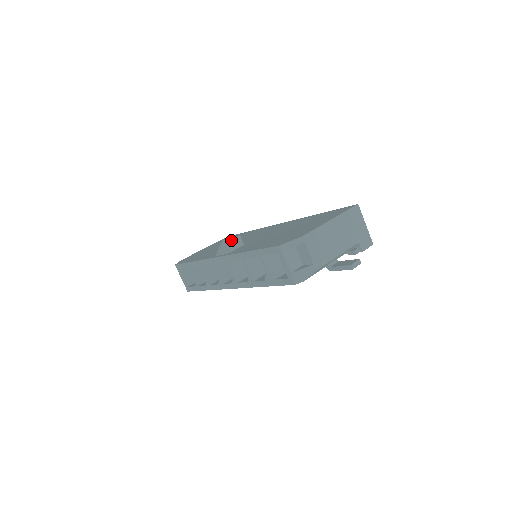
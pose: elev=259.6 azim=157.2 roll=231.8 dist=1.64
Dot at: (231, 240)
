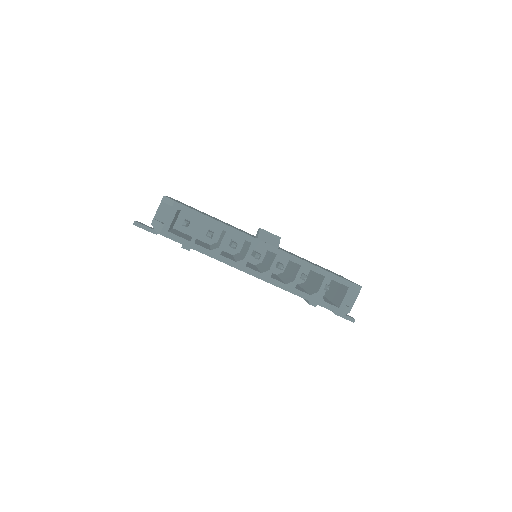
Dot at: (277, 237)
